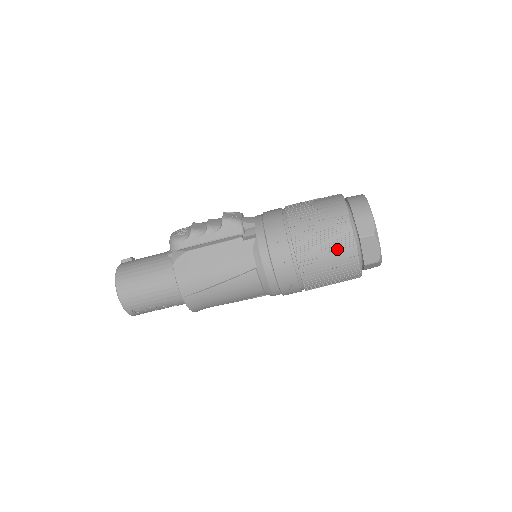
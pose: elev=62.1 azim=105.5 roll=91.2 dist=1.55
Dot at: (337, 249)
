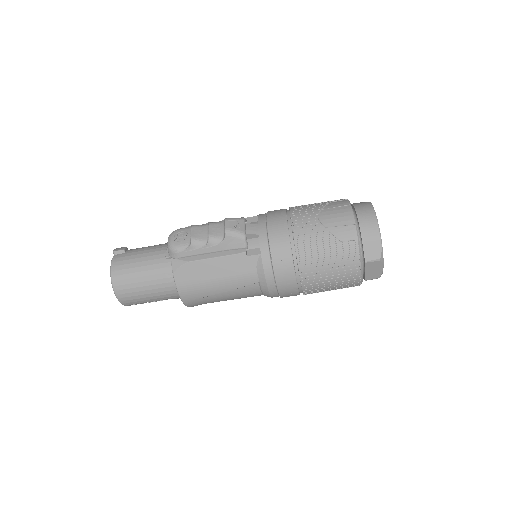
Dot at: (342, 272)
